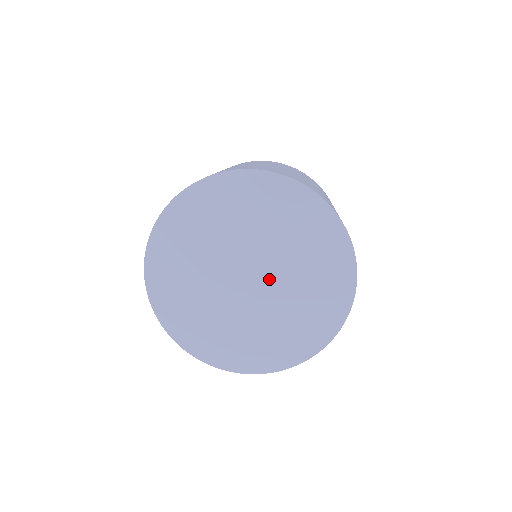
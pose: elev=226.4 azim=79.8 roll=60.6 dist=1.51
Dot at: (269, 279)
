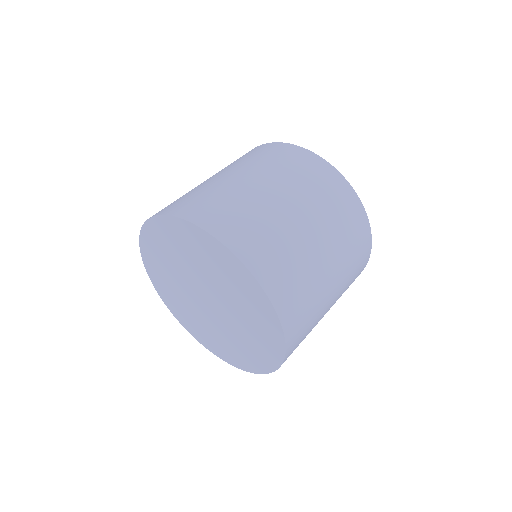
Dot at: (217, 299)
